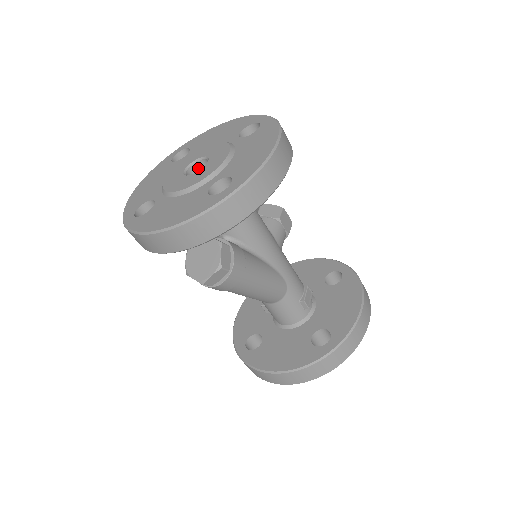
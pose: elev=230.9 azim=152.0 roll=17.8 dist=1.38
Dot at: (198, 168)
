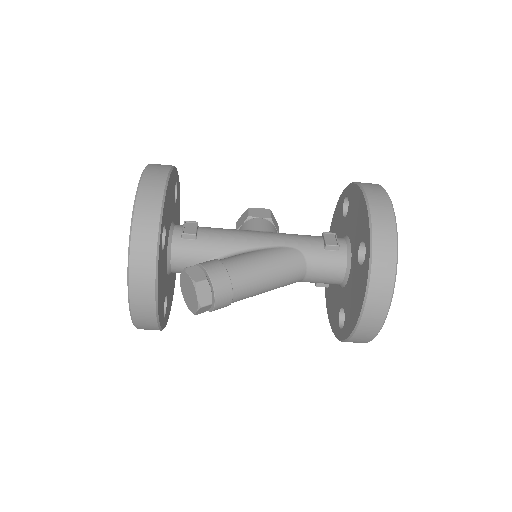
Dot at: occluded
